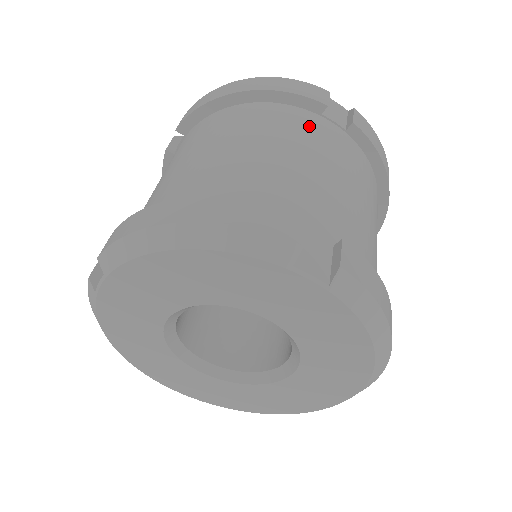
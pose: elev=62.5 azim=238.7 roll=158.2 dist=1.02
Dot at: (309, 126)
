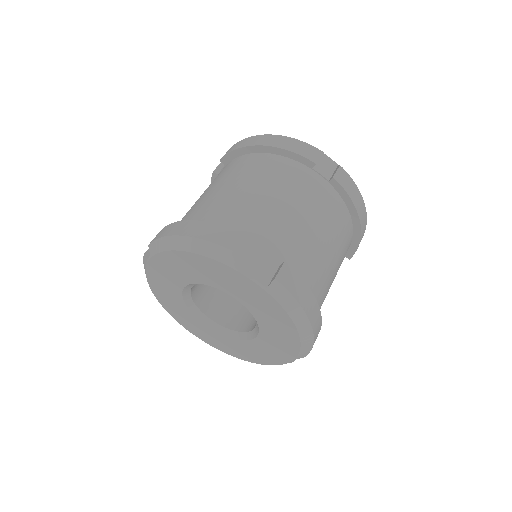
Dot at: (299, 177)
